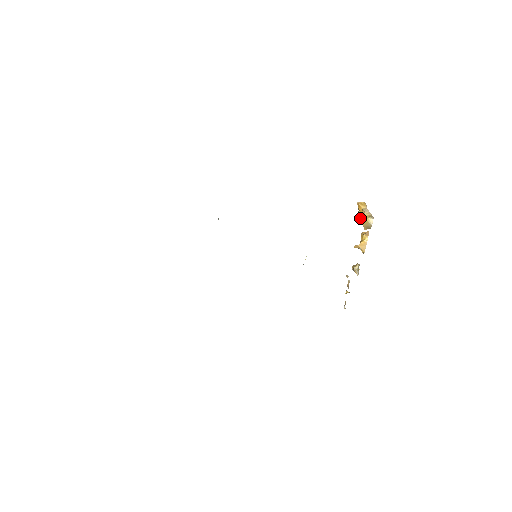
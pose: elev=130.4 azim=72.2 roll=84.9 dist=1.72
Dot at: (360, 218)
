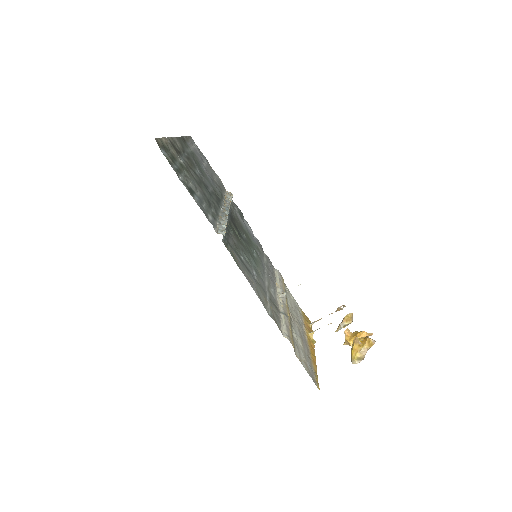
Dot at: (353, 347)
